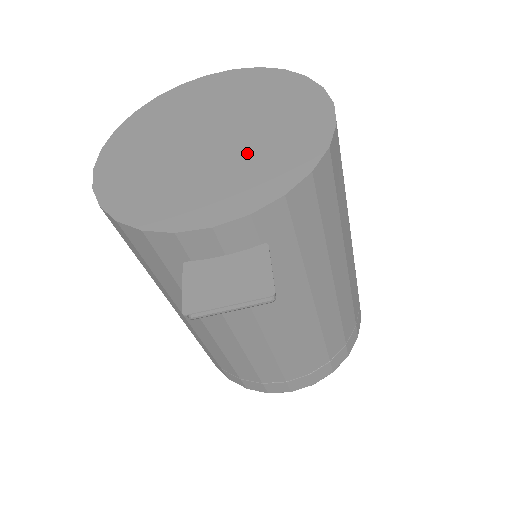
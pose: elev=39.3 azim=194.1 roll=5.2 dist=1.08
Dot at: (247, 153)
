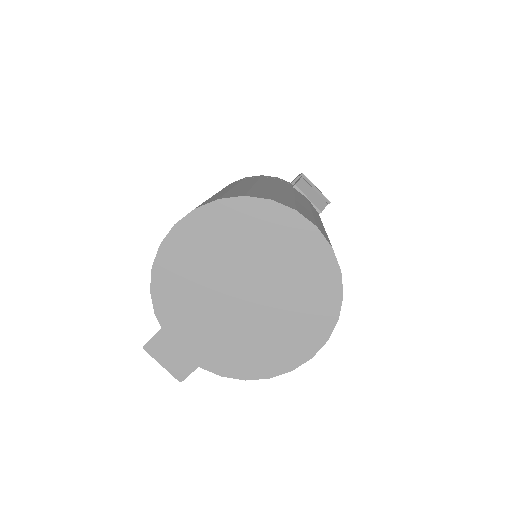
Dot at: (242, 332)
